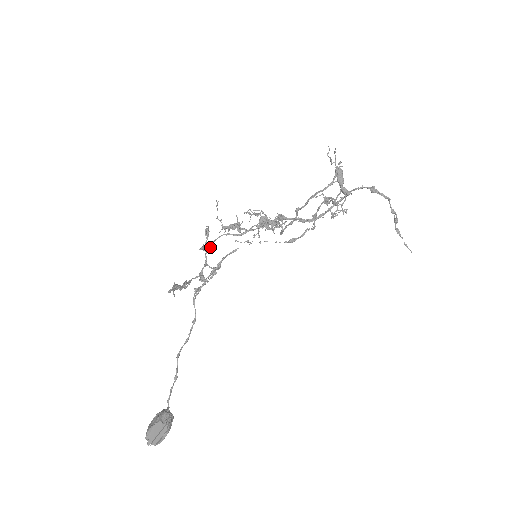
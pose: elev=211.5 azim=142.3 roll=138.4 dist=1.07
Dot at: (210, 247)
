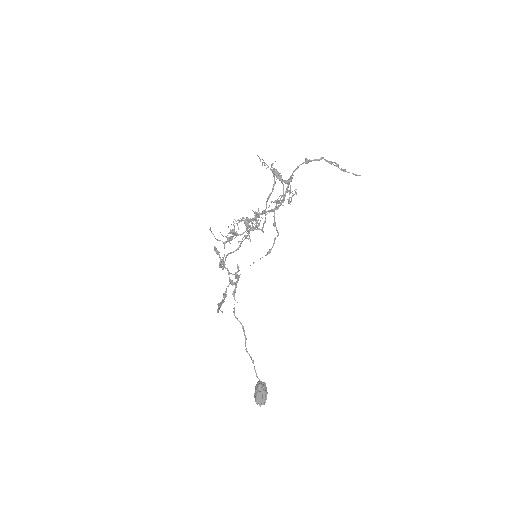
Dot at: (224, 266)
